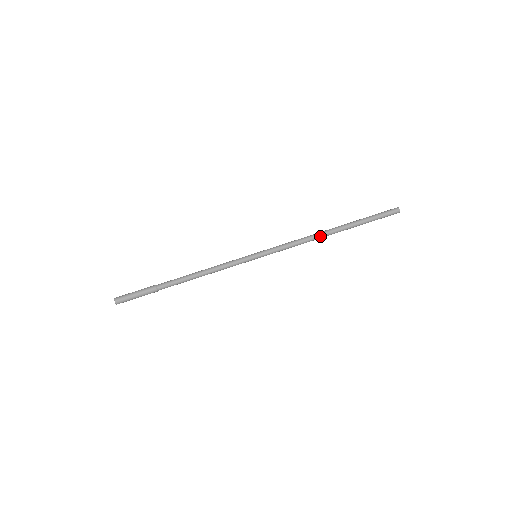
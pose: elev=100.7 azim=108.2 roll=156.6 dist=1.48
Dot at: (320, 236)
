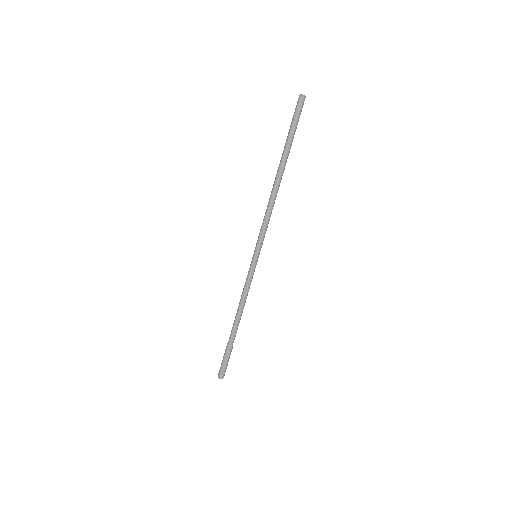
Dot at: (275, 191)
